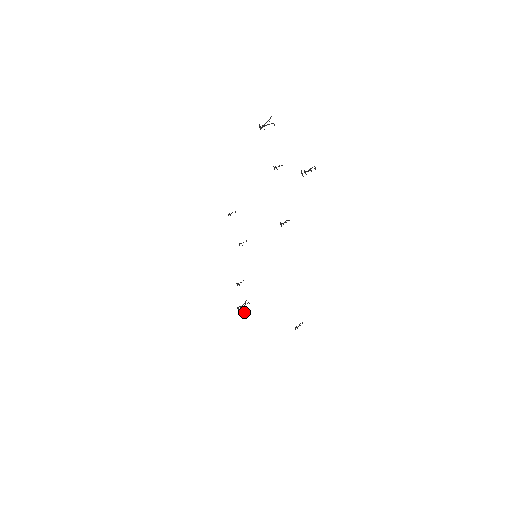
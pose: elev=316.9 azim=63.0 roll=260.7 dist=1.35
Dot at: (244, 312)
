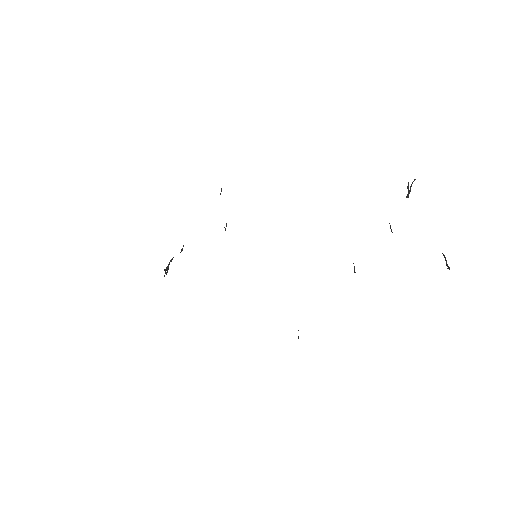
Dot at: (167, 270)
